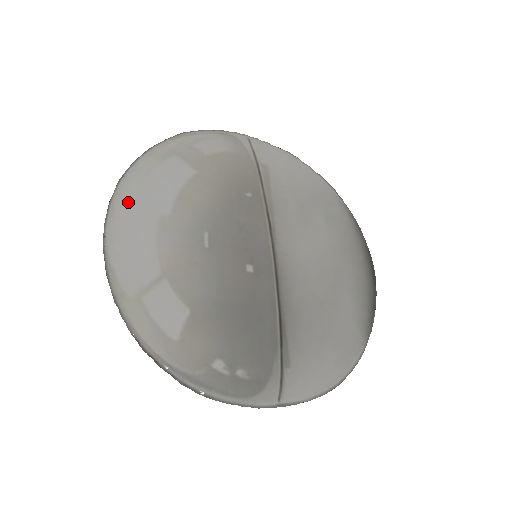
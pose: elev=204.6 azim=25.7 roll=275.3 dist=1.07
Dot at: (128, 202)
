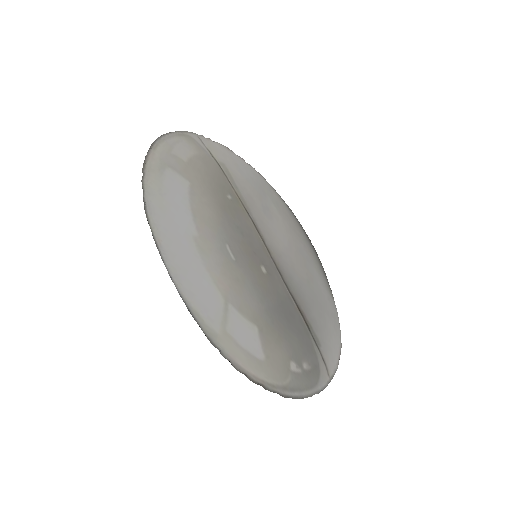
Dot at: (166, 232)
